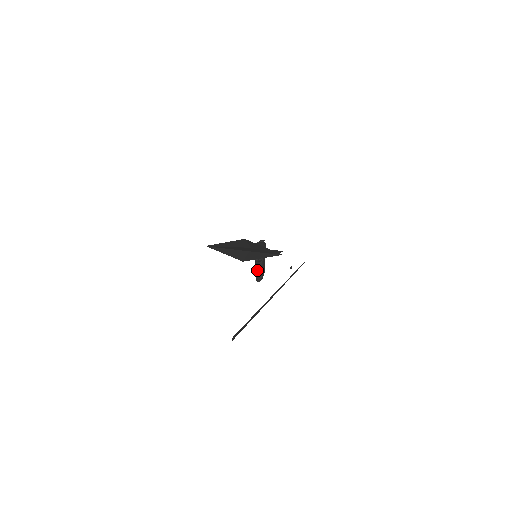
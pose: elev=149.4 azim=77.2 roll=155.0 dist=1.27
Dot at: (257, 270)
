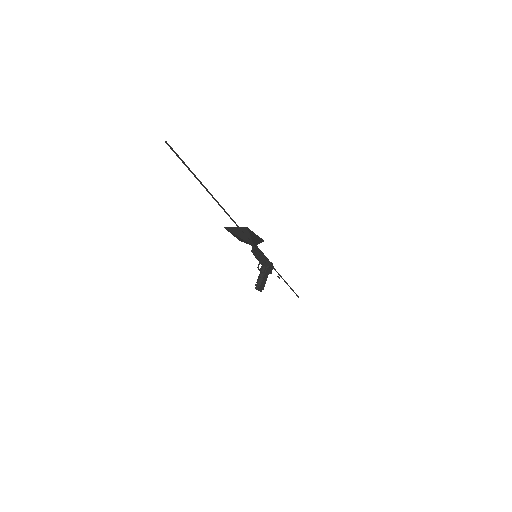
Dot at: (258, 279)
